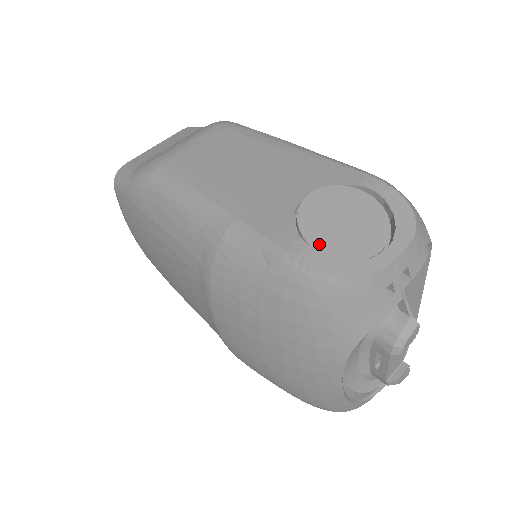
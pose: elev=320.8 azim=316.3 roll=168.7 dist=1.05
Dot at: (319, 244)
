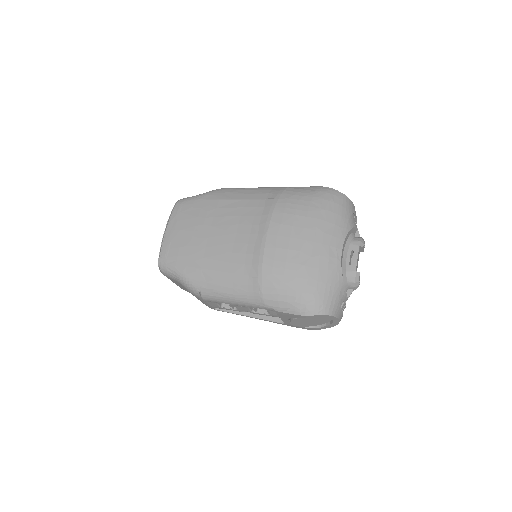
Dot at: occluded
